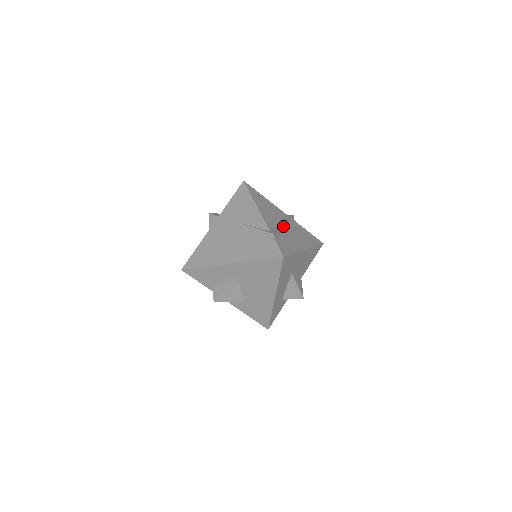
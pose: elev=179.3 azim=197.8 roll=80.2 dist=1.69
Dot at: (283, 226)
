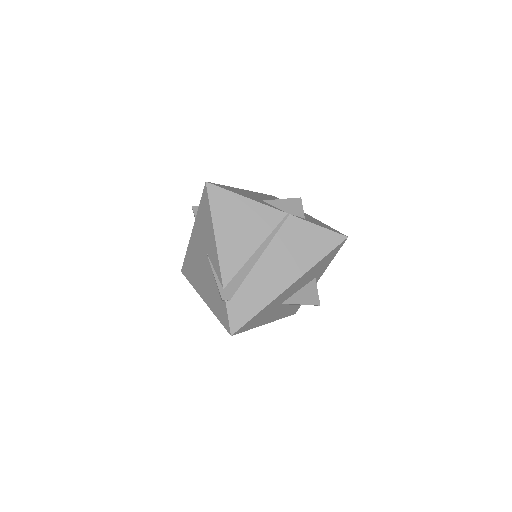
Dot at: (257, 257)
